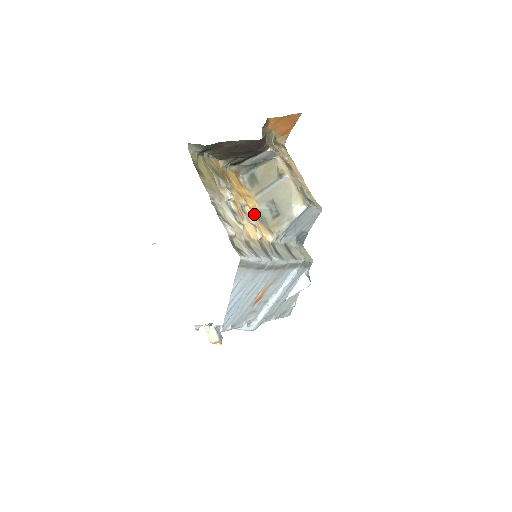
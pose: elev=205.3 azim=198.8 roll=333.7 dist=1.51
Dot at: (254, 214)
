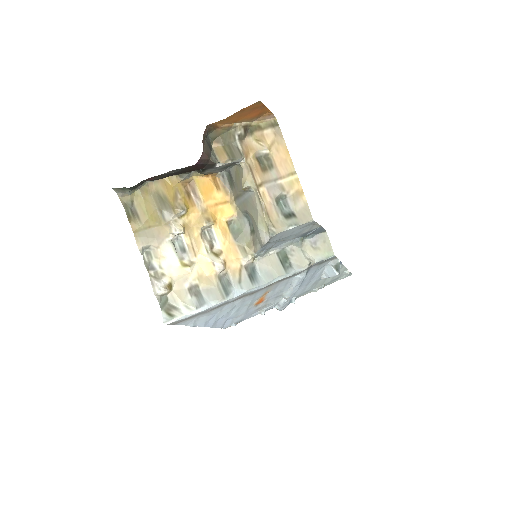
Dot at: (230, 227)
